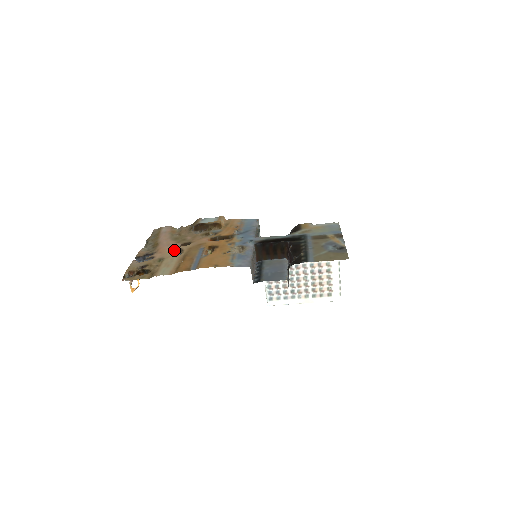
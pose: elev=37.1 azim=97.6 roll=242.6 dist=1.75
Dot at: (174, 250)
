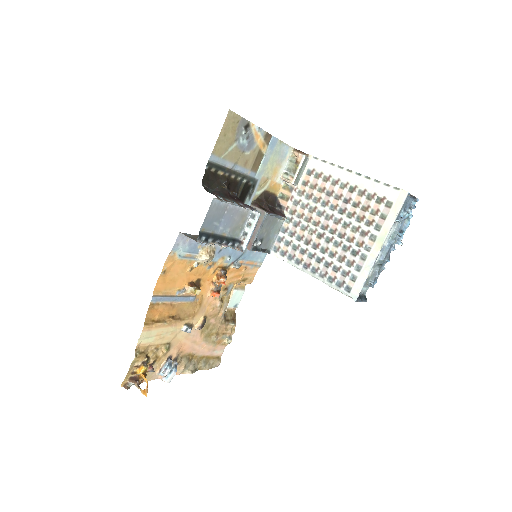
Dot at: (187, 333)
